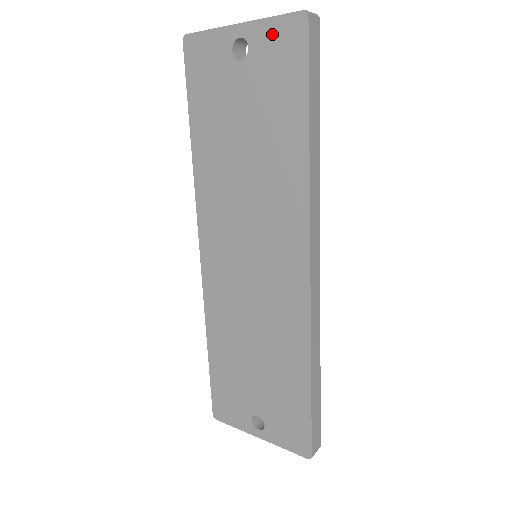
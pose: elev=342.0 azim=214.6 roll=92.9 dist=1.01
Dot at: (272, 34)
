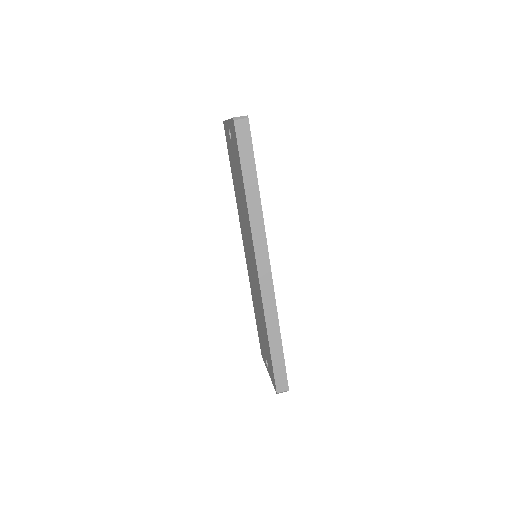
Dot at: (232, 128)
